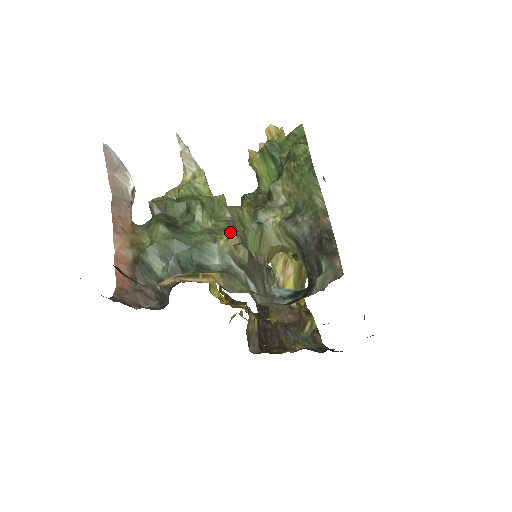
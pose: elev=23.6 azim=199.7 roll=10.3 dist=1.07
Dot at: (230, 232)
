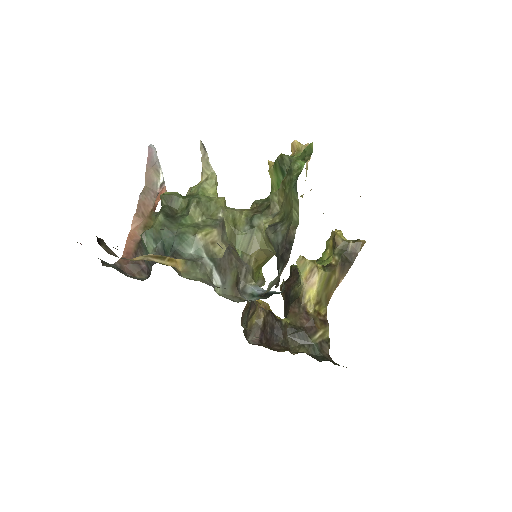
Dot at: (212, 229)
